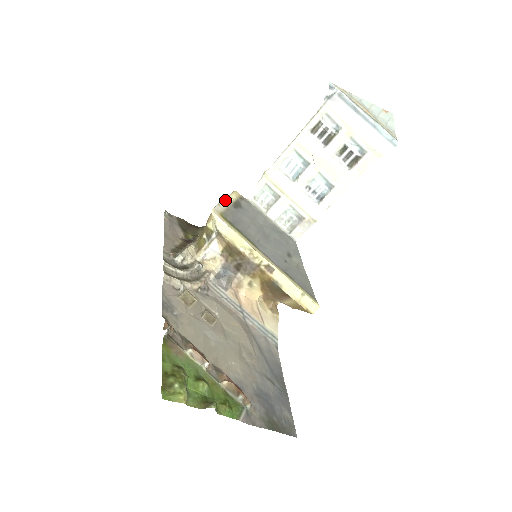
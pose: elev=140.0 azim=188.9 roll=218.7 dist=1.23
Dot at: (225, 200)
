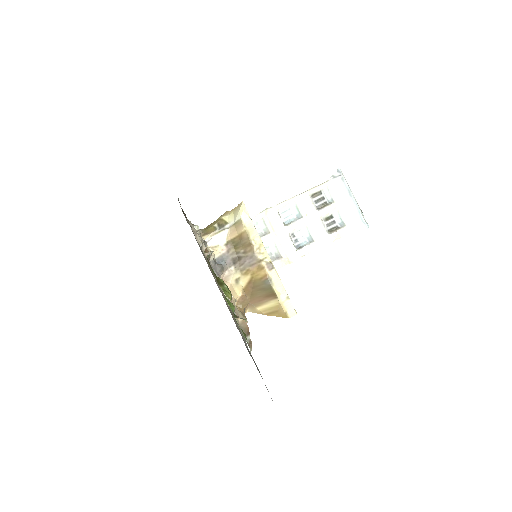
Dot at: occluded
